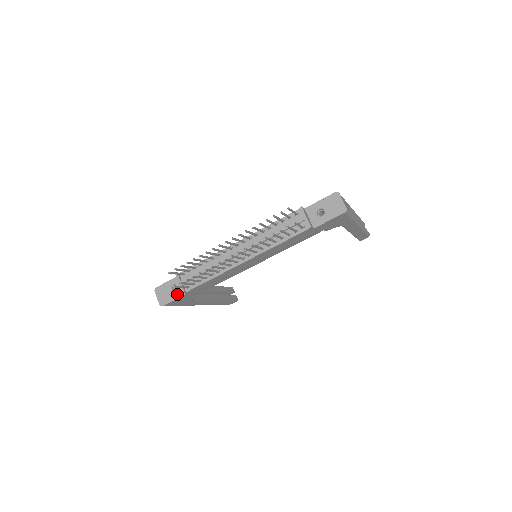
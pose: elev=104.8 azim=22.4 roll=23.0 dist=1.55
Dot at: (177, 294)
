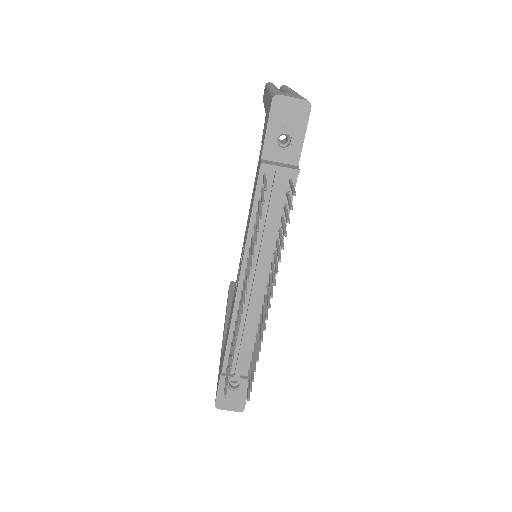
Dot at: (243, 386)
